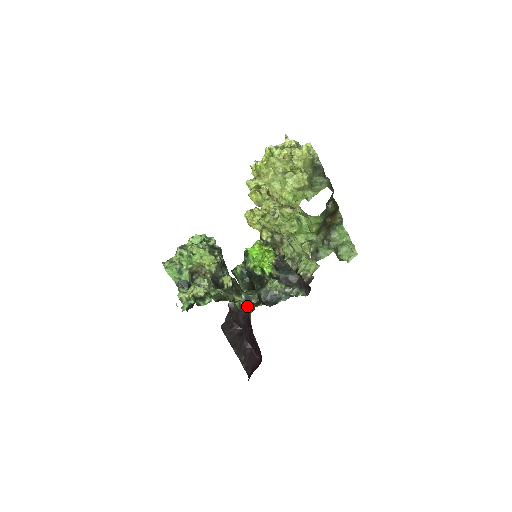
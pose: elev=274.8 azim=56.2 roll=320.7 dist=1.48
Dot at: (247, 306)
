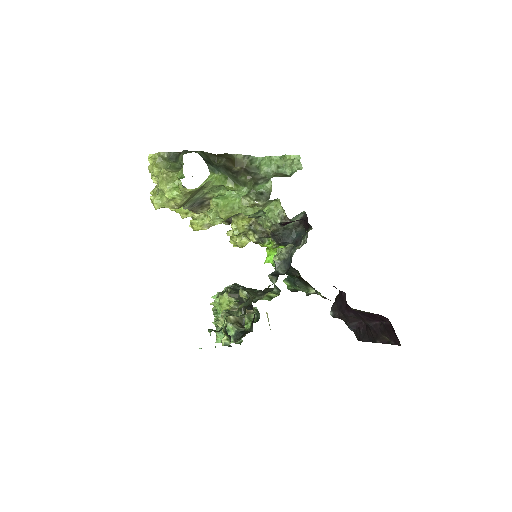
Dot at: occluded
